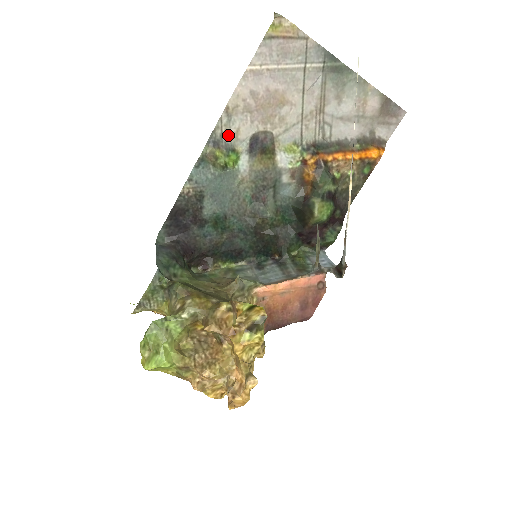
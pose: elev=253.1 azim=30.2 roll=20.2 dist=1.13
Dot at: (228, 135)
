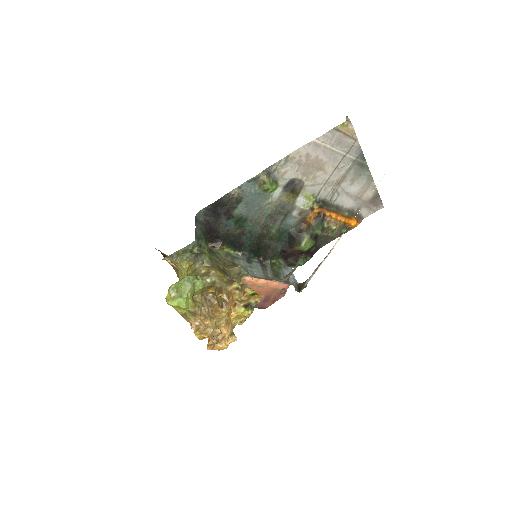
Dot at: (279, 172)
